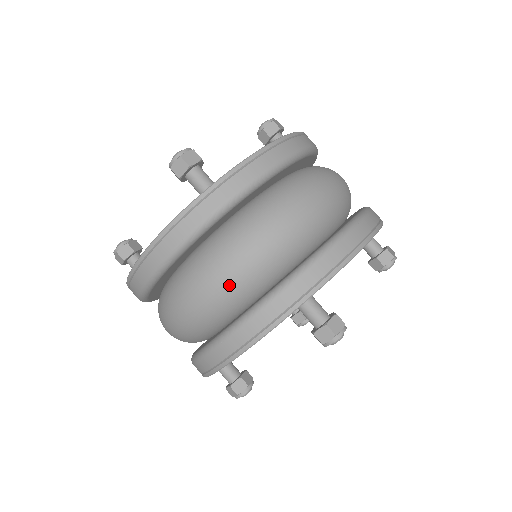
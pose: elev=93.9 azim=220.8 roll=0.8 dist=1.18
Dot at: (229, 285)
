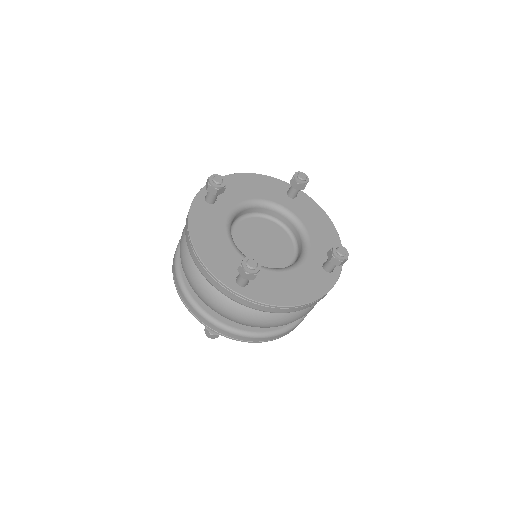
Dot at: (201, 298)
